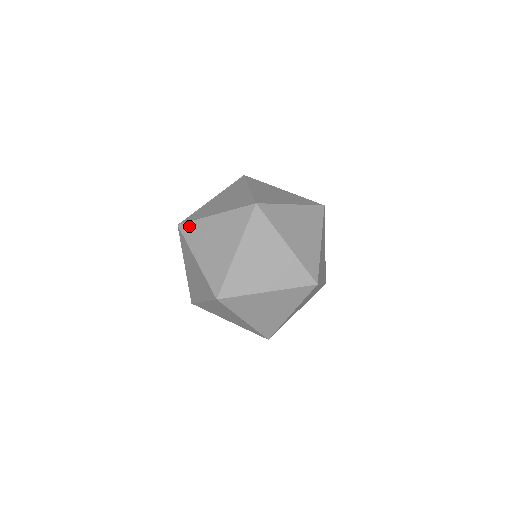
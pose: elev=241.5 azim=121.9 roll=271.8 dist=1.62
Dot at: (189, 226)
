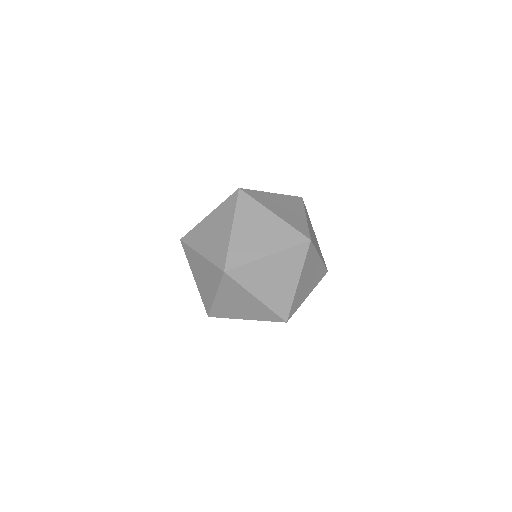
Dot at: (187, 248)
